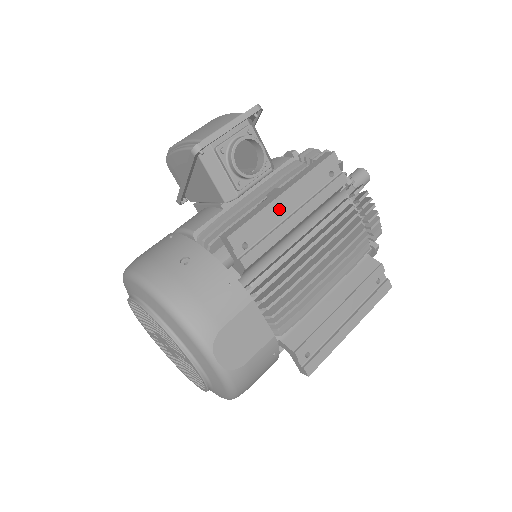
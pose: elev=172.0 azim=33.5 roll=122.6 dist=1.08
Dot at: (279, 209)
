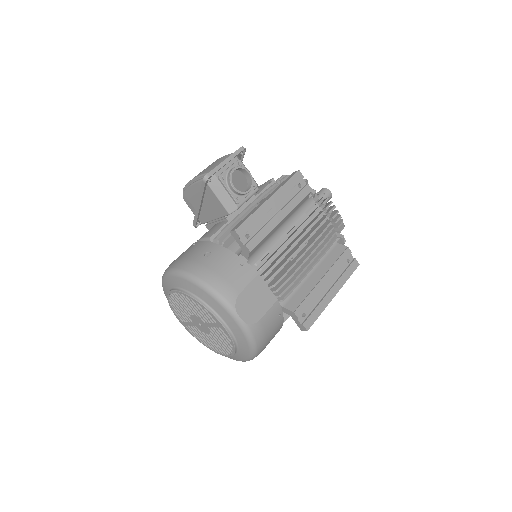
Dot at: (267, 210)
